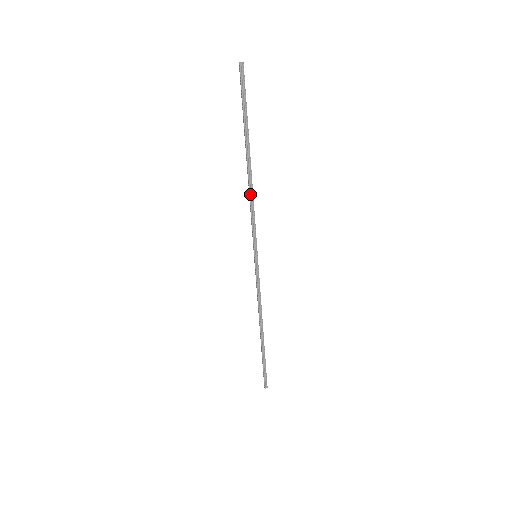
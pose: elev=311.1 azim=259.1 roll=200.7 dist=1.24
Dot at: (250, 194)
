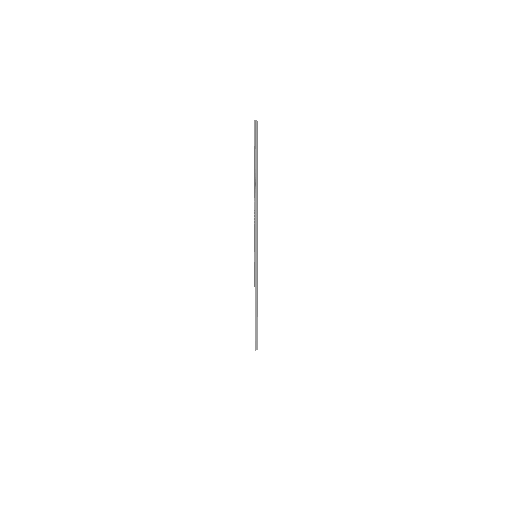
Dot at: (255, 213)
